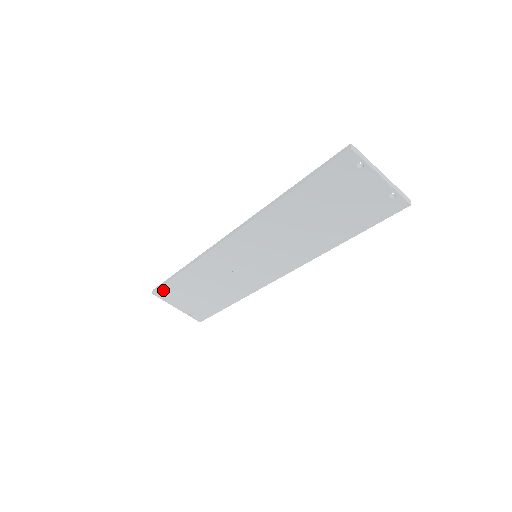
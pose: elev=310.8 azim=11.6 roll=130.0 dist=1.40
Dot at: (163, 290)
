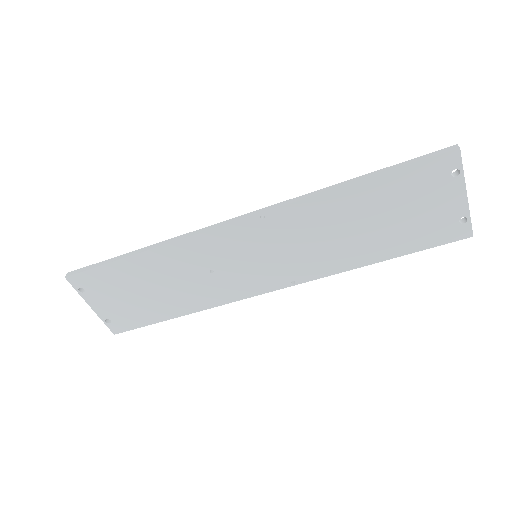
Dot at: (87, 276)
